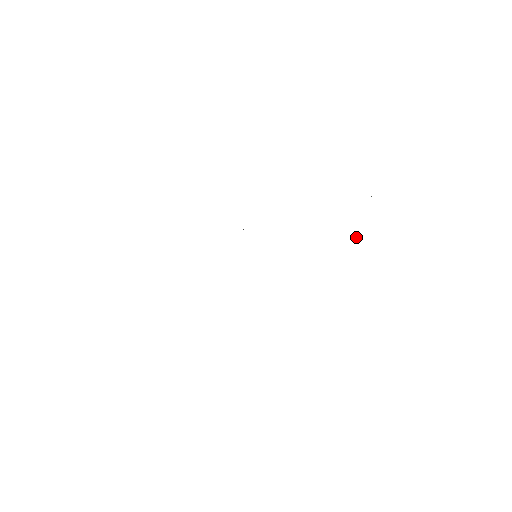
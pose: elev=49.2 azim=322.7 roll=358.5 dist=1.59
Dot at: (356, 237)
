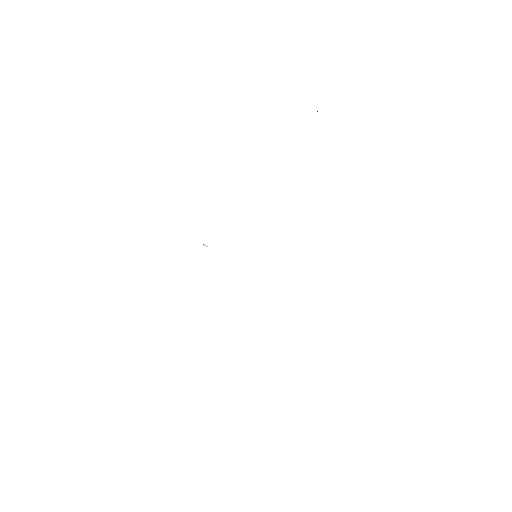
Dot at: occluded
